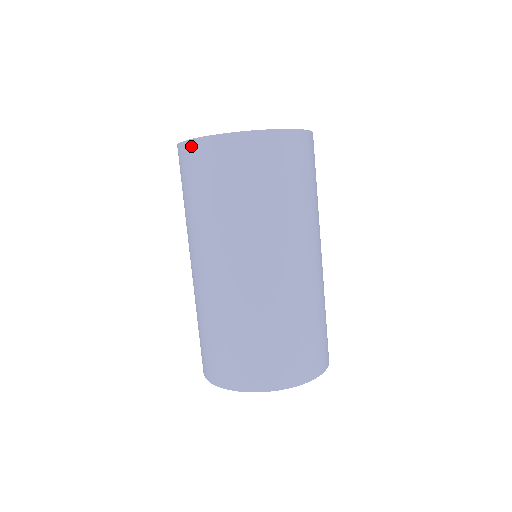
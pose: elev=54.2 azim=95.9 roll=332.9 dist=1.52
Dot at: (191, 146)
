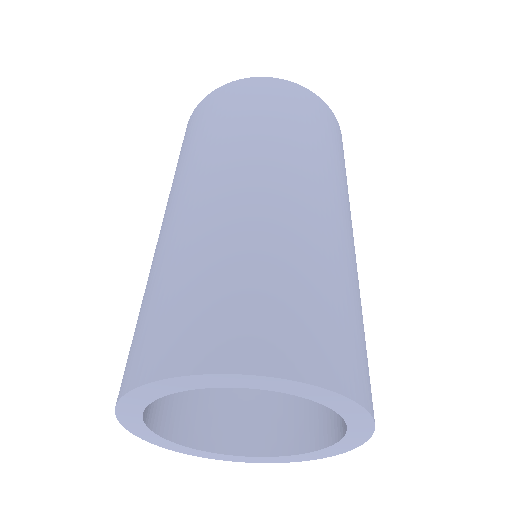
Dot at: (234, 85)
